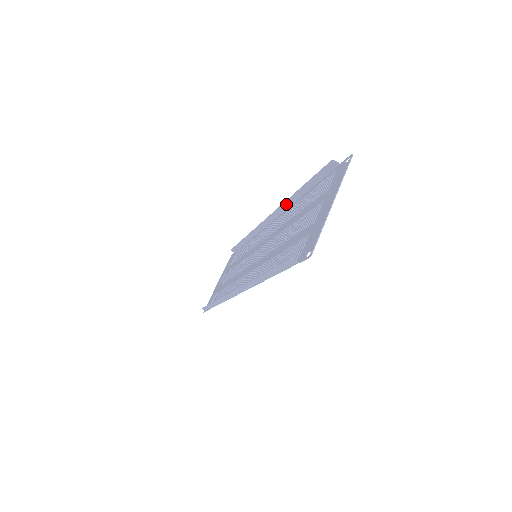
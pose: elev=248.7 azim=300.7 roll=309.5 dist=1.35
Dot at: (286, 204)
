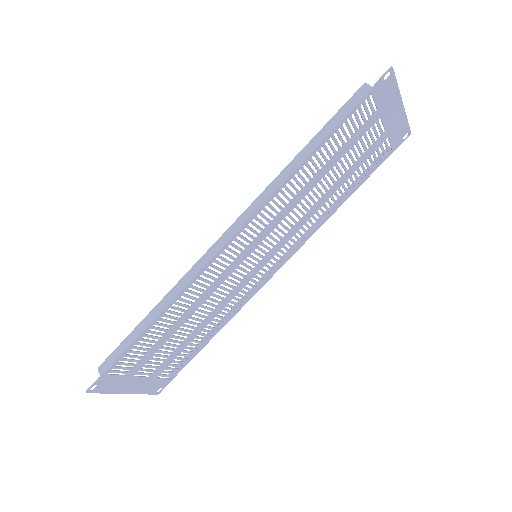
Dot at: occluded
